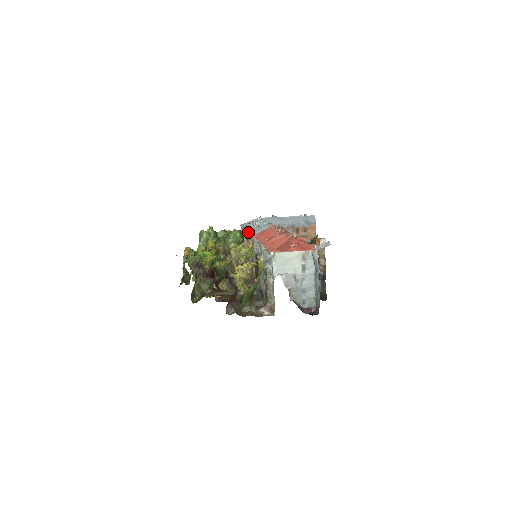
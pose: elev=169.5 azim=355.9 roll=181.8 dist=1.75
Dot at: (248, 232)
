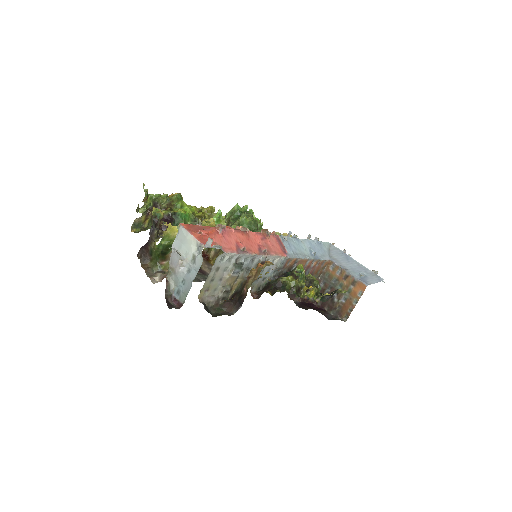
Dot at: occluded
